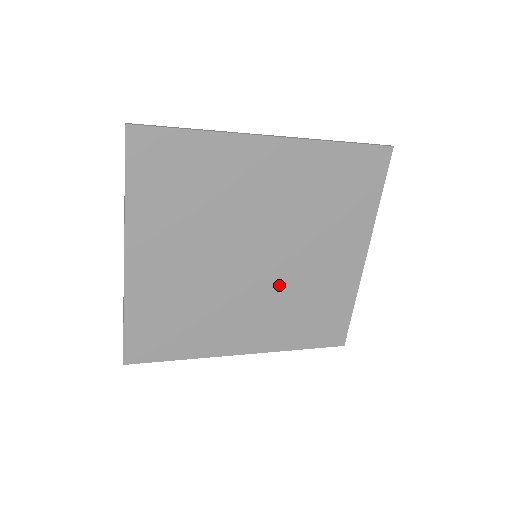
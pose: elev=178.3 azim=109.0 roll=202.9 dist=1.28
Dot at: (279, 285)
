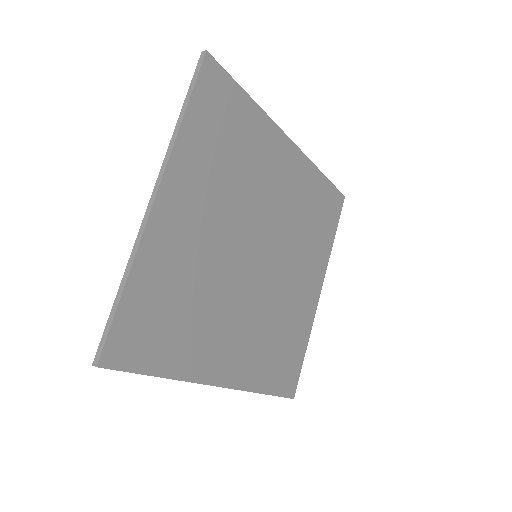
Dot at: (266, 299)
